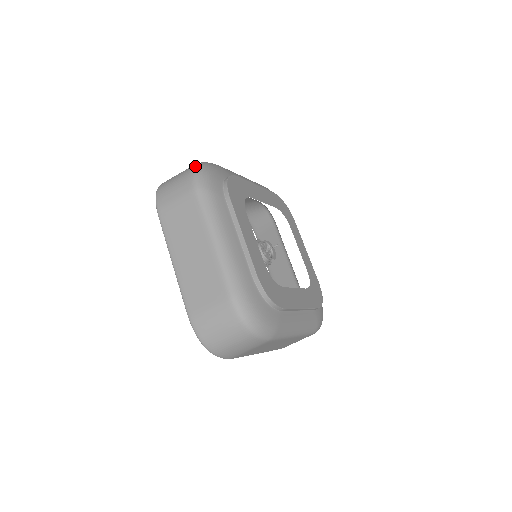
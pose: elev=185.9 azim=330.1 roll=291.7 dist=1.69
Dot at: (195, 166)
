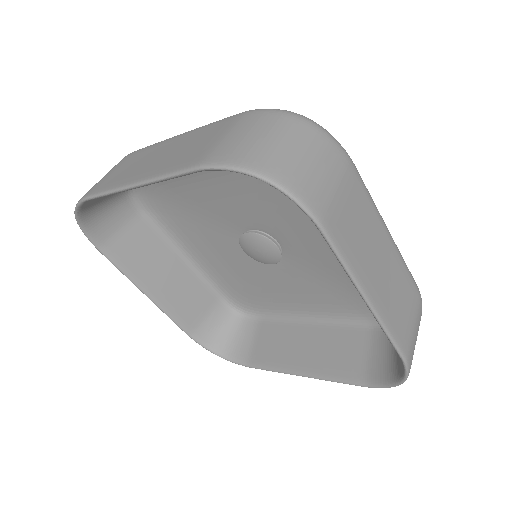
Dot at: occluded
